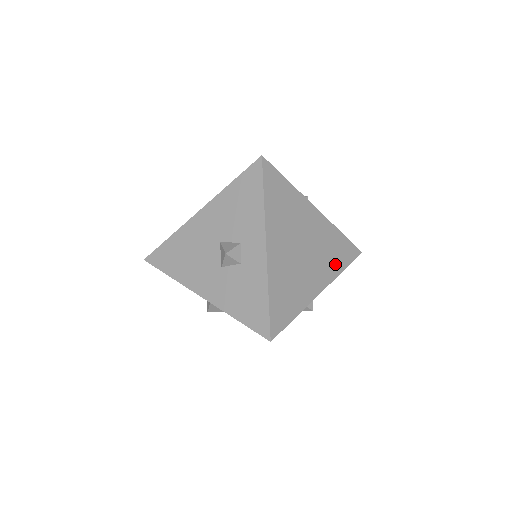
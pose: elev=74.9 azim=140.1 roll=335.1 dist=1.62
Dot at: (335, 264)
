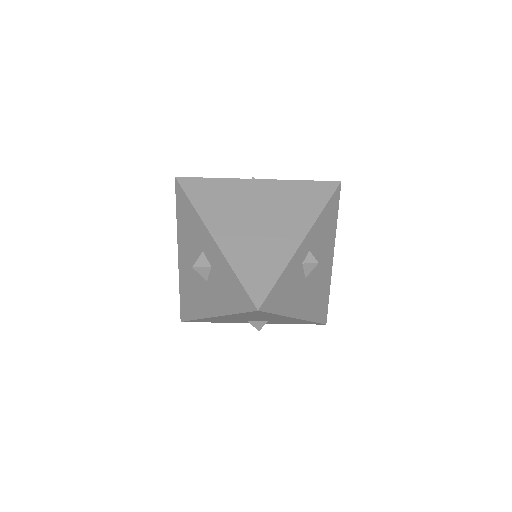
Dot at: (308, 209)
